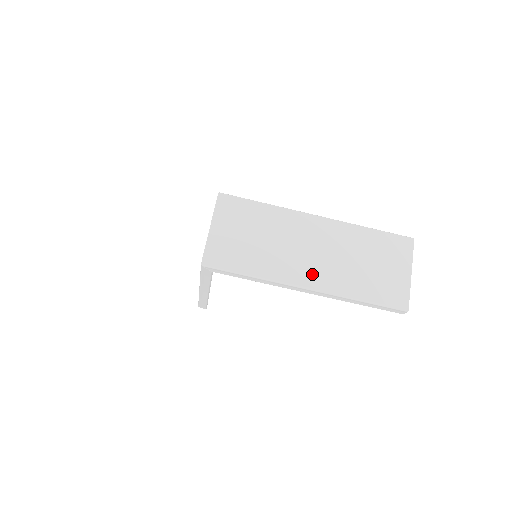
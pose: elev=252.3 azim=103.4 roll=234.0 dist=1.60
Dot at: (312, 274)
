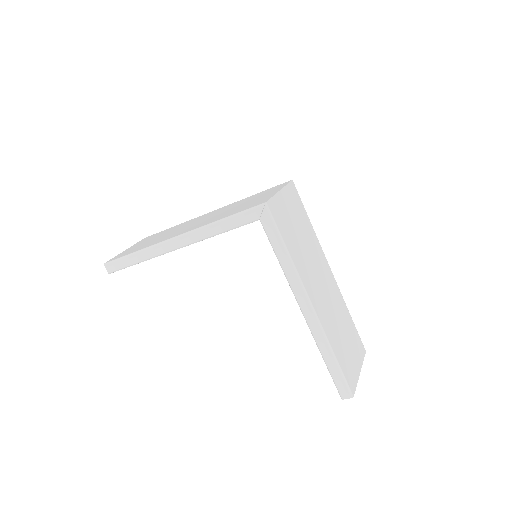
Dot at: (318, 301)
